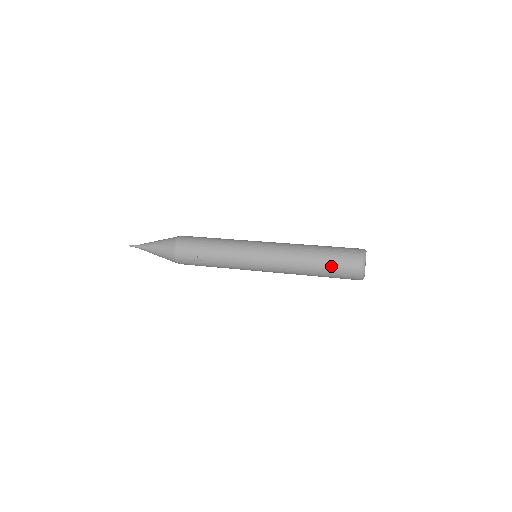
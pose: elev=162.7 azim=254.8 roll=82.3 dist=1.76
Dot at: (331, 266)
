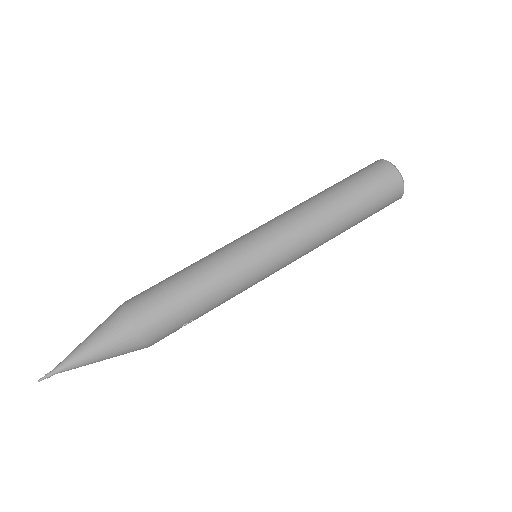
Dot at: occluded
